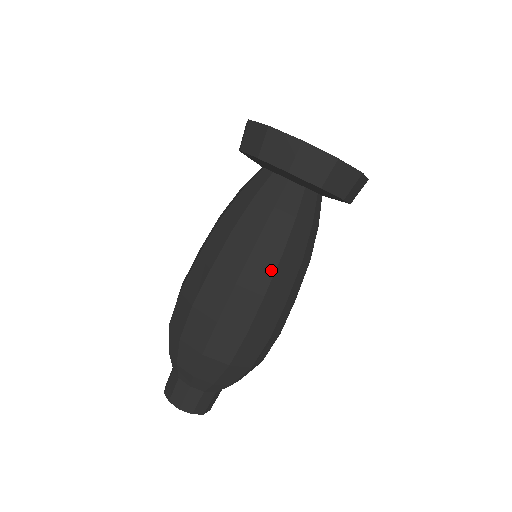
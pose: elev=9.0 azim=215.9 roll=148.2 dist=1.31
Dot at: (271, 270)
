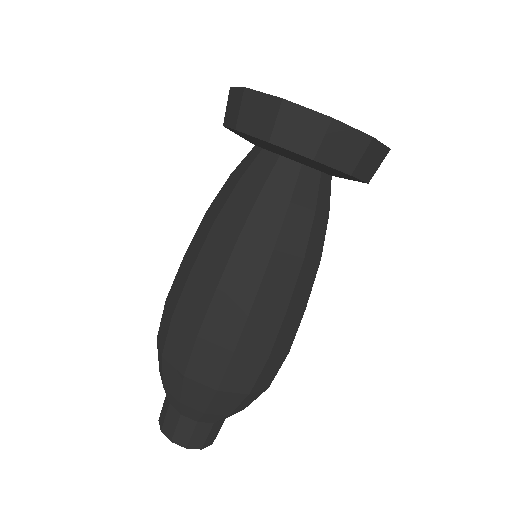
Dot at: (226, 255)
